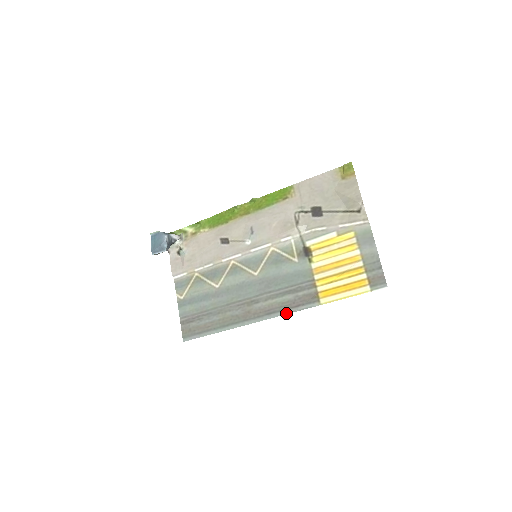
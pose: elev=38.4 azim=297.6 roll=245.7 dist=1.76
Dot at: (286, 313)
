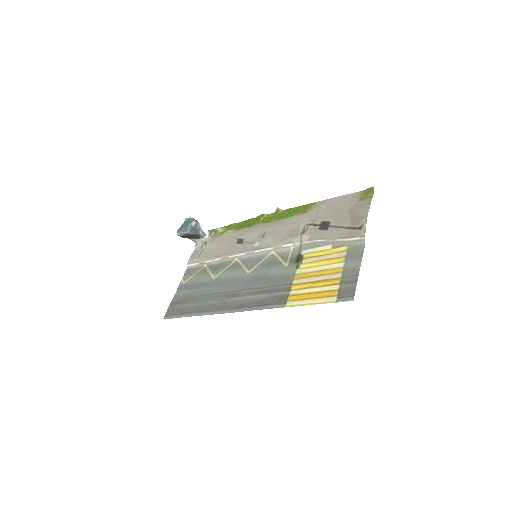
Dot at: (253, 309)
